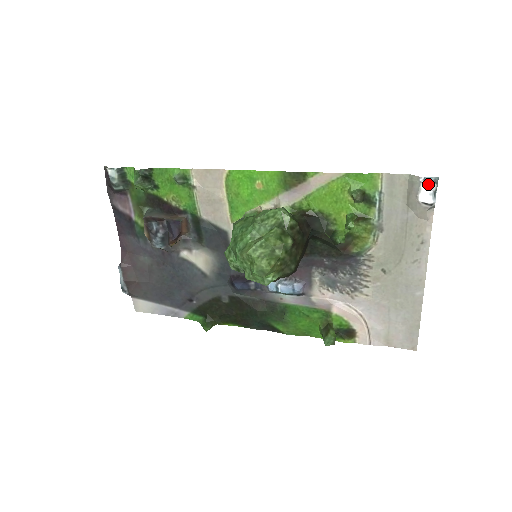
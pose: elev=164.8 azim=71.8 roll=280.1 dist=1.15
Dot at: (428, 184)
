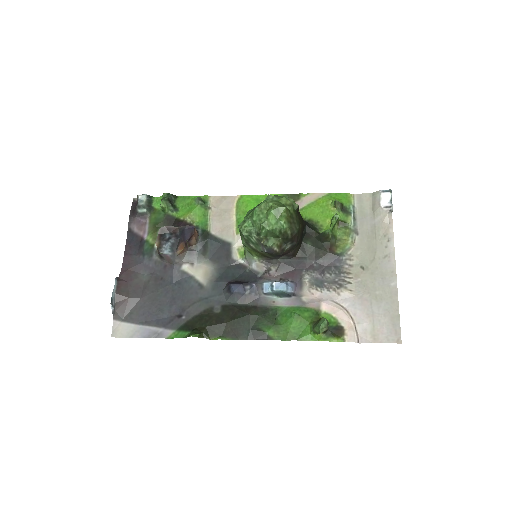
Dot at: (386, 193)
